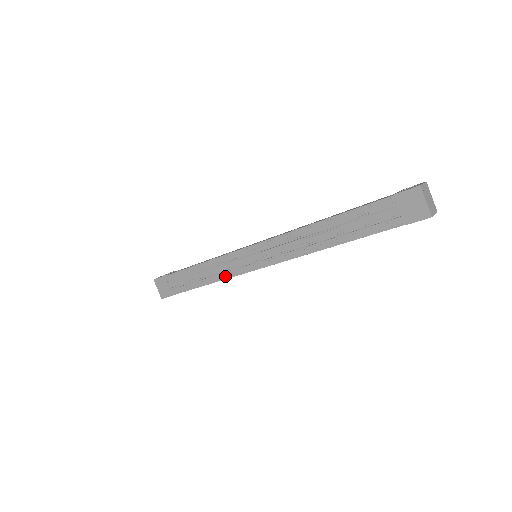
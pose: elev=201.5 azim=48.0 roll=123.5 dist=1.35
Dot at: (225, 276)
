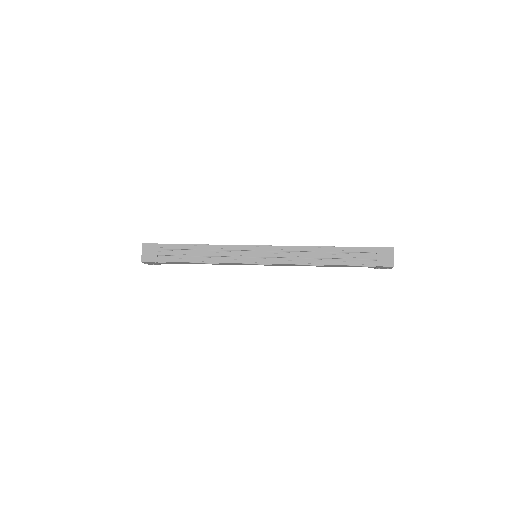
Dot at: (225, 260)
